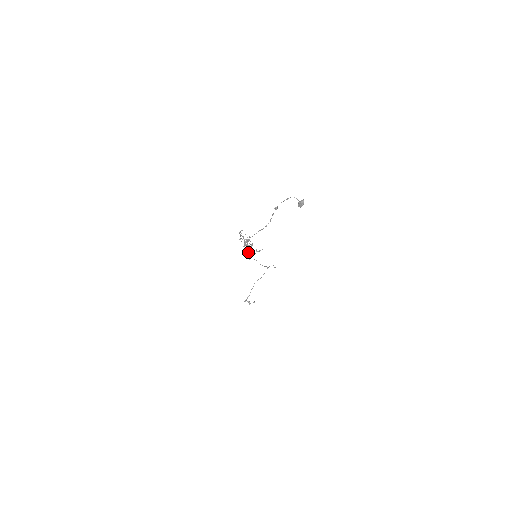
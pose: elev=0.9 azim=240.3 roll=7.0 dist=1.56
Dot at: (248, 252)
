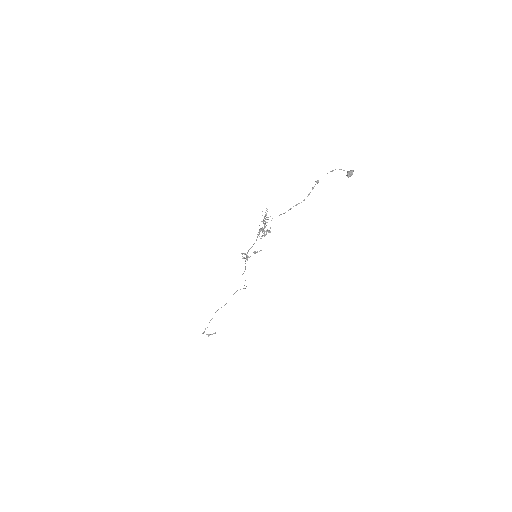
Dot at: (245, 253)
